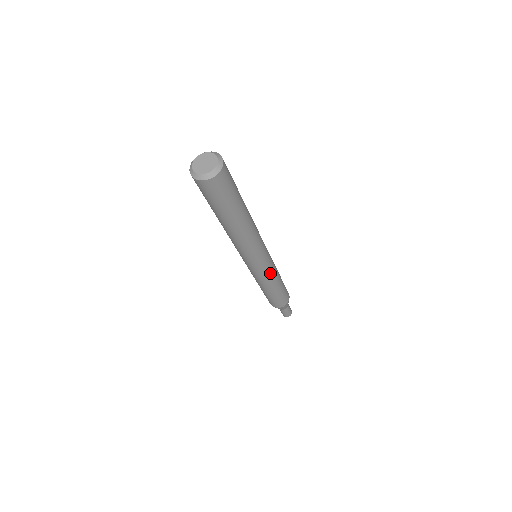
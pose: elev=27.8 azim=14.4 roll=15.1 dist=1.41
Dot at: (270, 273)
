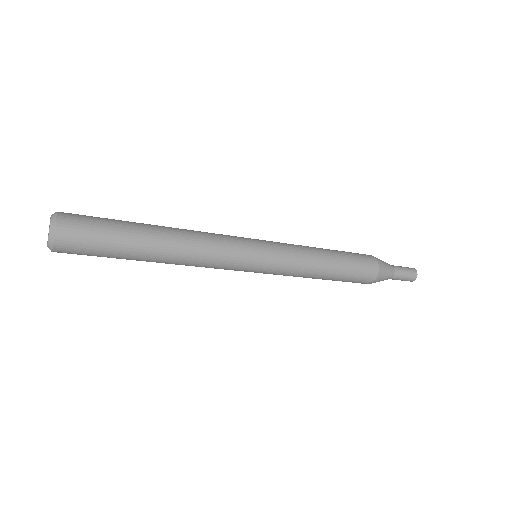
Dot at: (291, 257)
